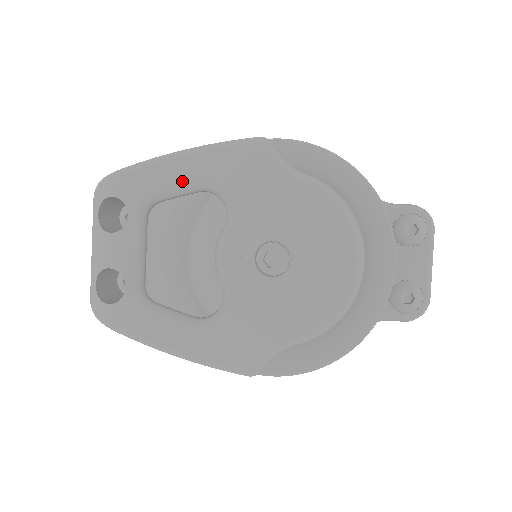
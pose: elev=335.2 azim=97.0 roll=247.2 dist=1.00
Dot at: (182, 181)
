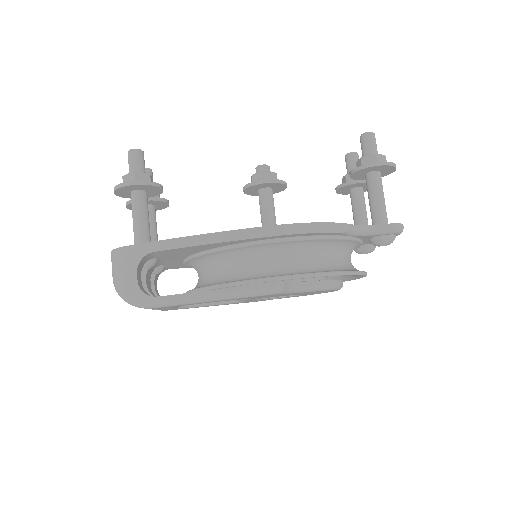
Dot at: occluded
